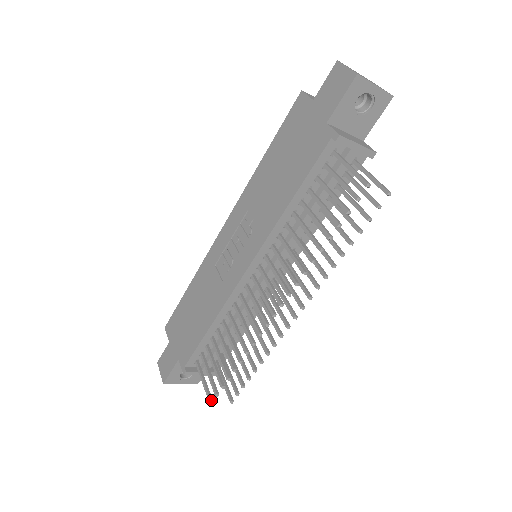
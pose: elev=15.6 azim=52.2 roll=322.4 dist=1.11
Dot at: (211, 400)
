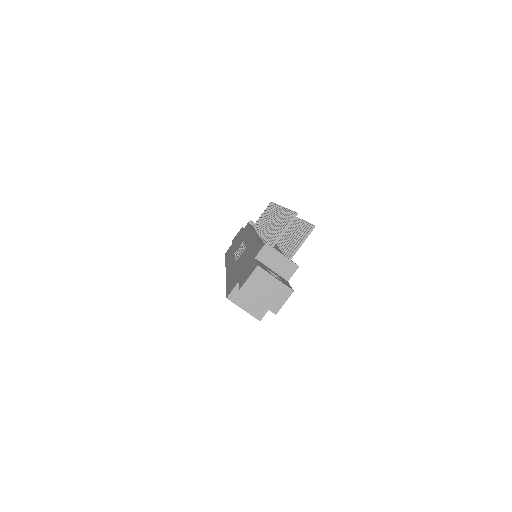
Dot at: (295, 214)
